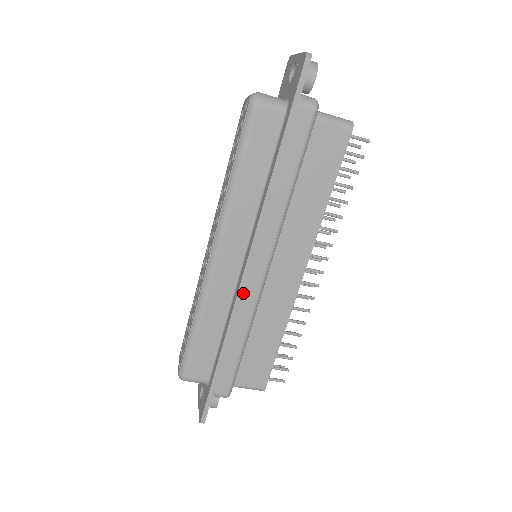
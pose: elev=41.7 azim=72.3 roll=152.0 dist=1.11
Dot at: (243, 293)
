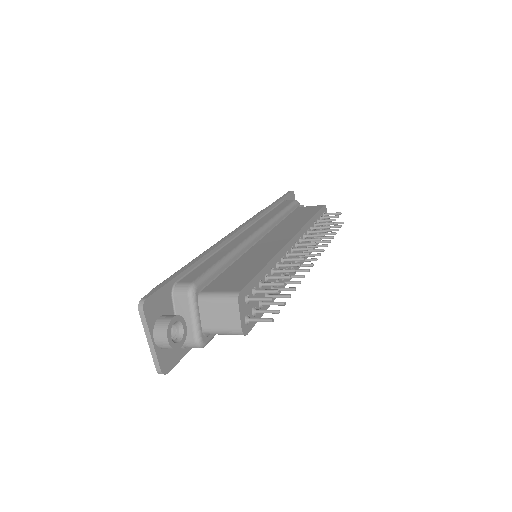
Dot at: occluded
